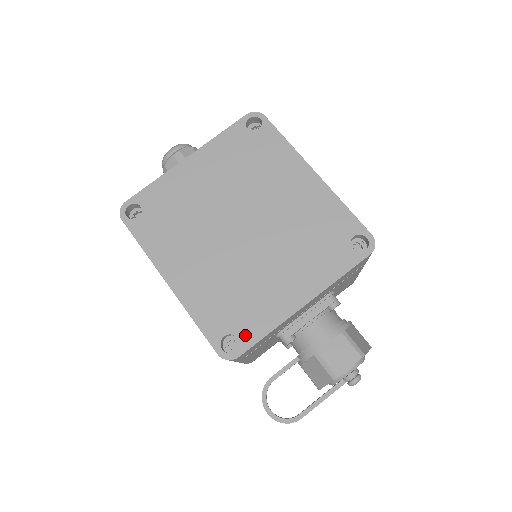
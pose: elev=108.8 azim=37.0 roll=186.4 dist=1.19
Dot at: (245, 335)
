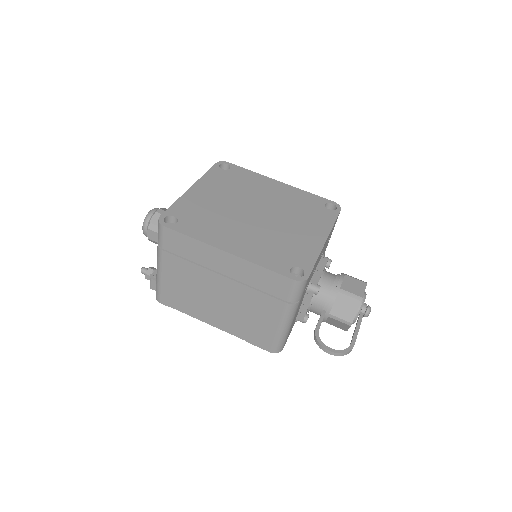
Dot at: (303, 264)
